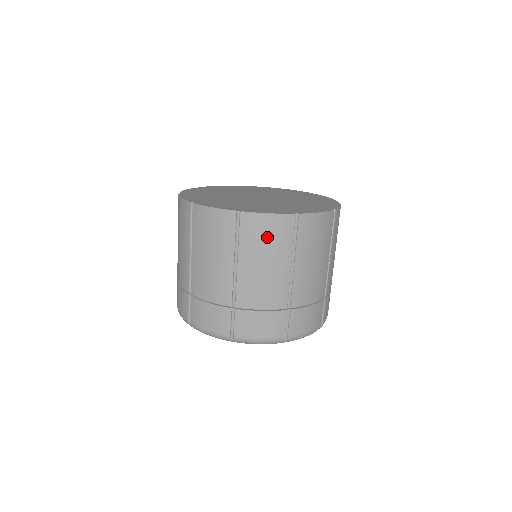
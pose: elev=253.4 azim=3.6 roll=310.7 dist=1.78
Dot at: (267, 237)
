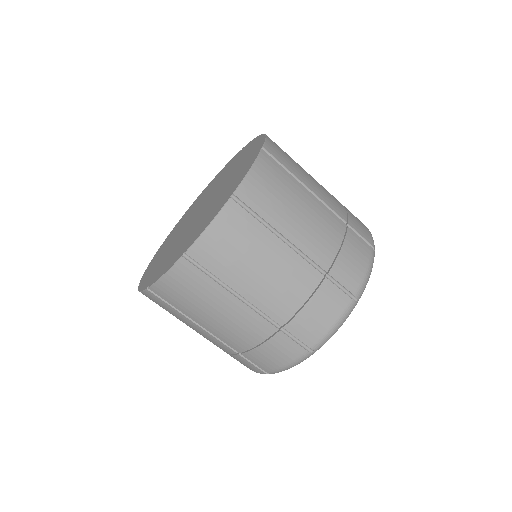
Dot at: (186, 293)
